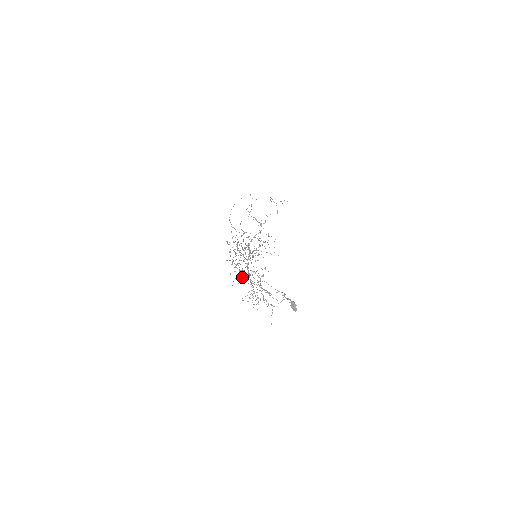
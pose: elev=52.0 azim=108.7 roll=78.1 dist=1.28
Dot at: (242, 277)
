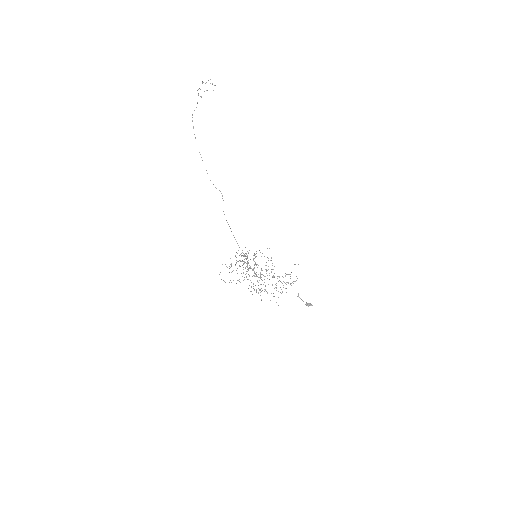
Dot at: occluded
